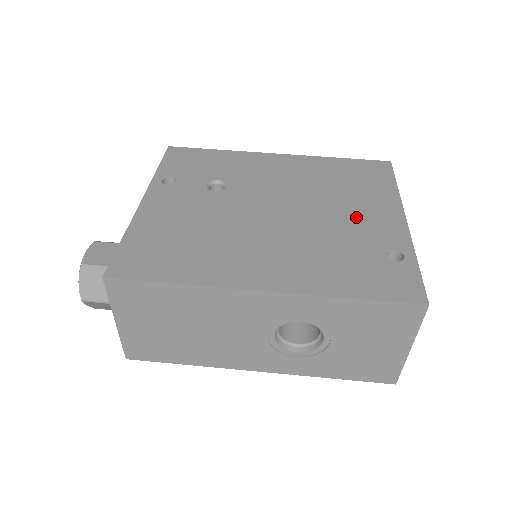
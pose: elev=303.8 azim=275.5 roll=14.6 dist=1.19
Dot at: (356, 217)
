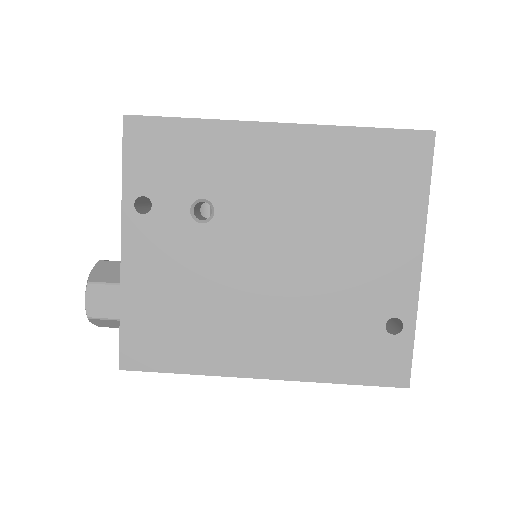
Dot at: (365, 265)
